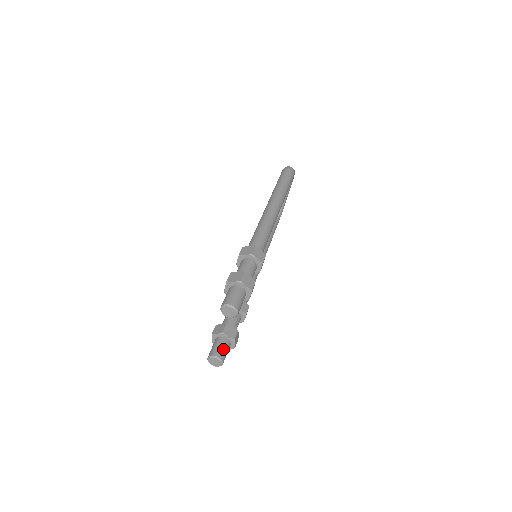
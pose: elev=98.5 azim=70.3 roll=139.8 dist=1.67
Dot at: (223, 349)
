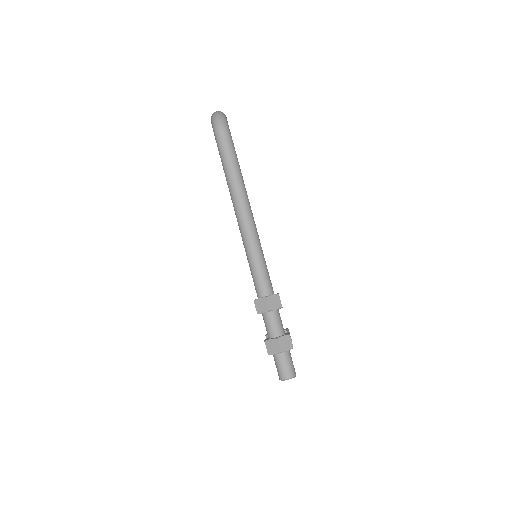
Dot at: occluded
